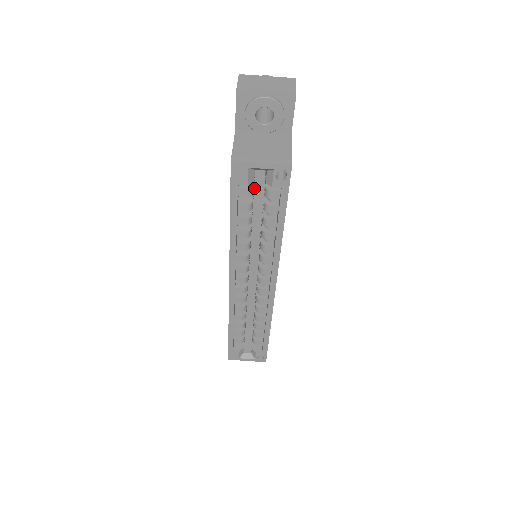
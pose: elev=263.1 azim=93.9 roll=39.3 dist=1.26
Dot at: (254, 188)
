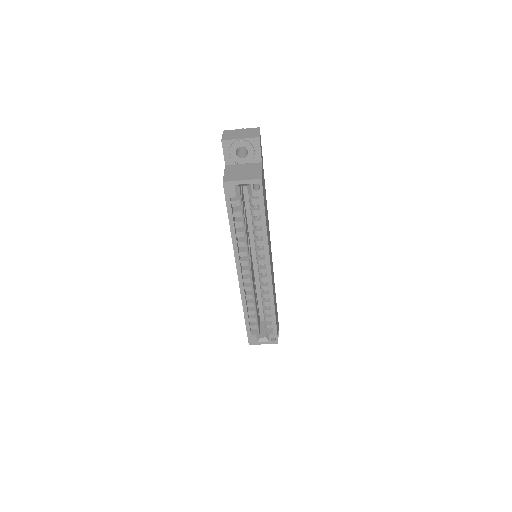
Dot at: (245, 203)
